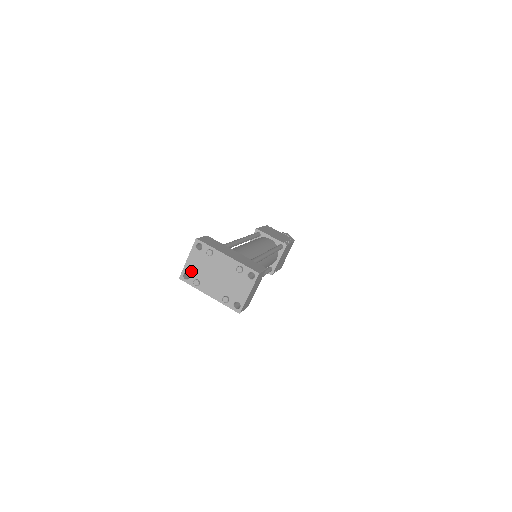
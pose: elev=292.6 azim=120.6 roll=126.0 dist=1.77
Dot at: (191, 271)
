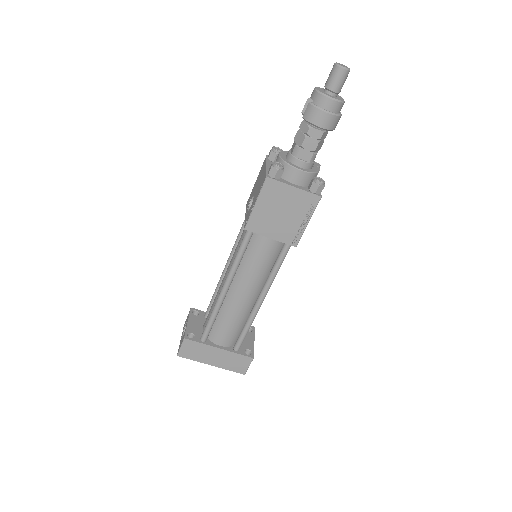
Dot at: occluded
